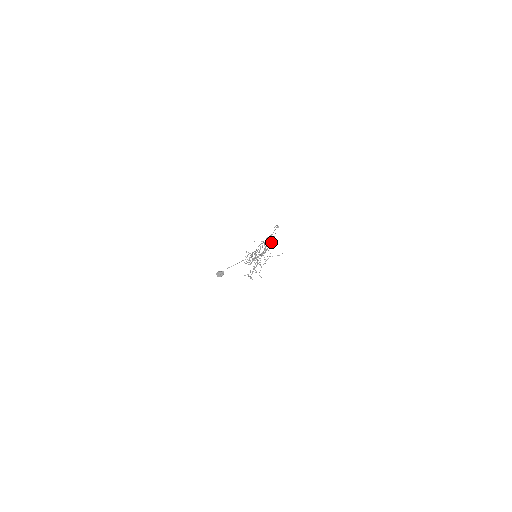
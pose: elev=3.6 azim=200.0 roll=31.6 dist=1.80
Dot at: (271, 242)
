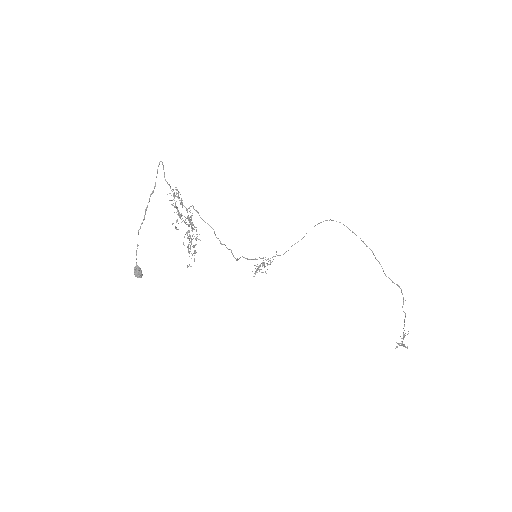
Dot at: occluded
